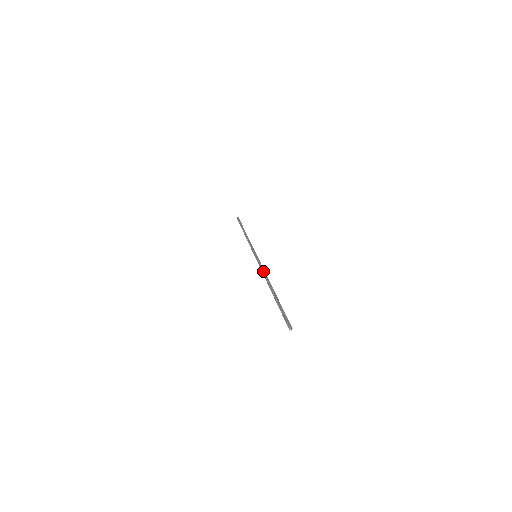
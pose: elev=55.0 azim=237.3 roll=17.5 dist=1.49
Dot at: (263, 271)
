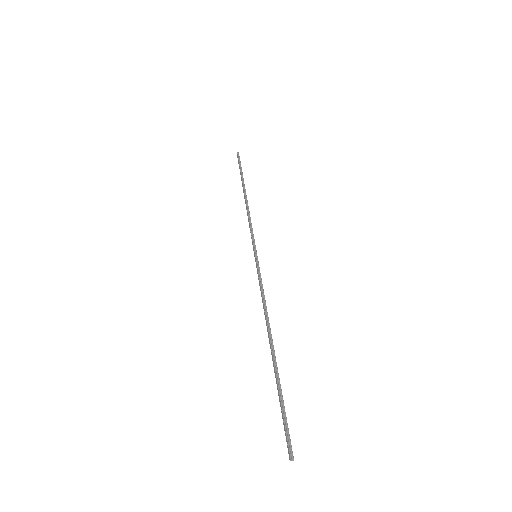
Dot at: (262, 300)
